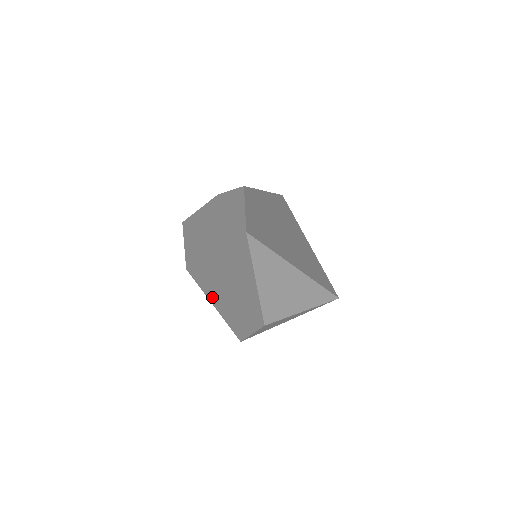
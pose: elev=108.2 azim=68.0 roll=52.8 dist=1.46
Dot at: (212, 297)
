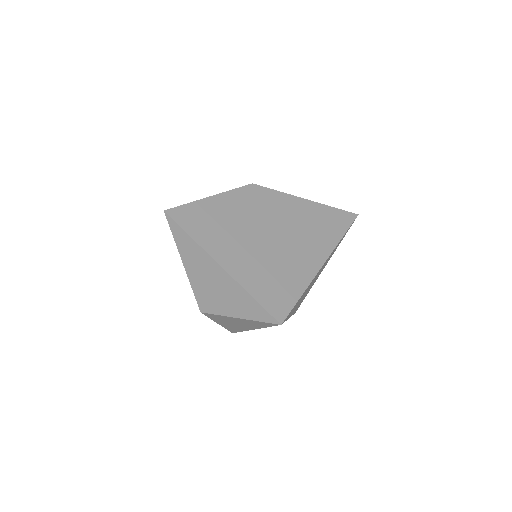
Dot at: occluded
